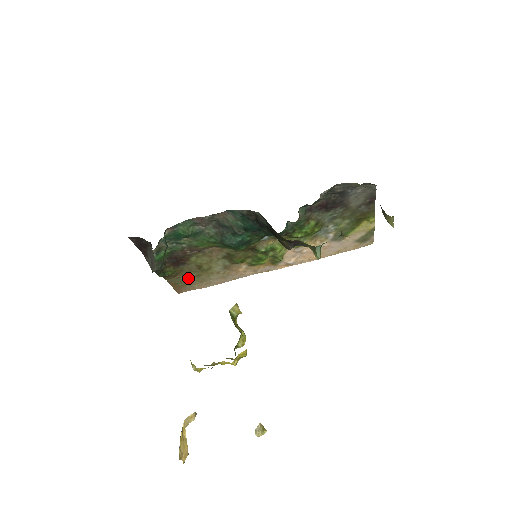
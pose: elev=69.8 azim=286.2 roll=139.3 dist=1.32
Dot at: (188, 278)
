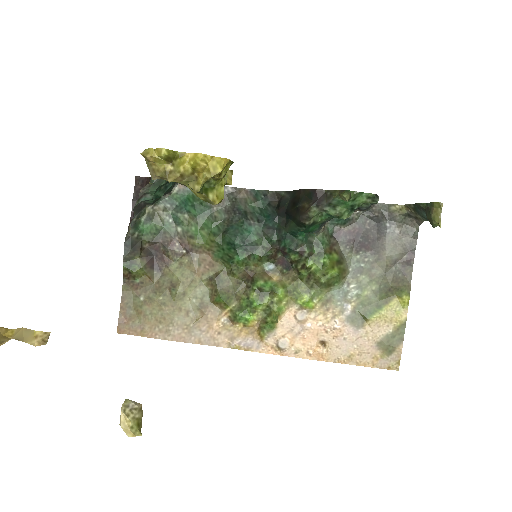
Dot at: (148, 302)
